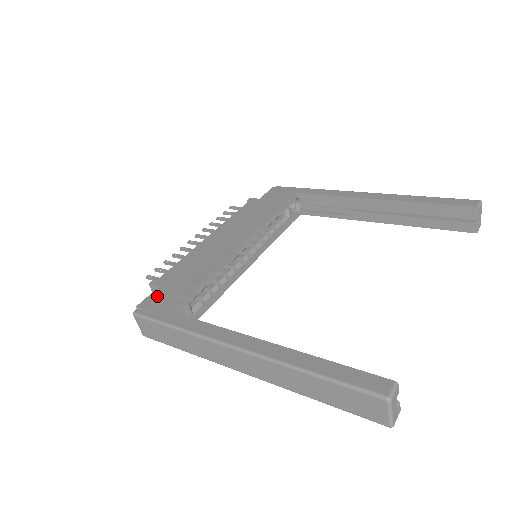
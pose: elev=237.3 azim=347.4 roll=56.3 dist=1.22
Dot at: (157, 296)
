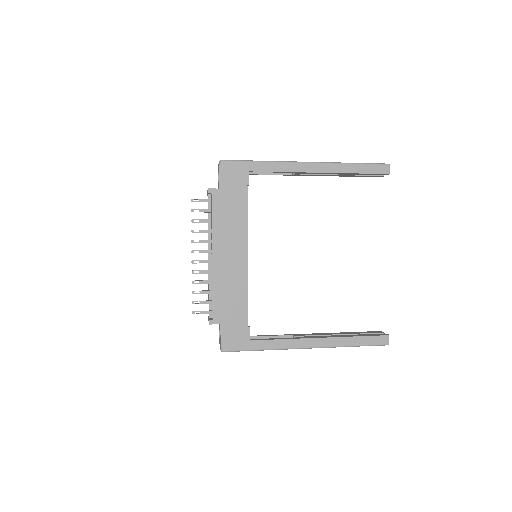
Dot at: (228, 333)
